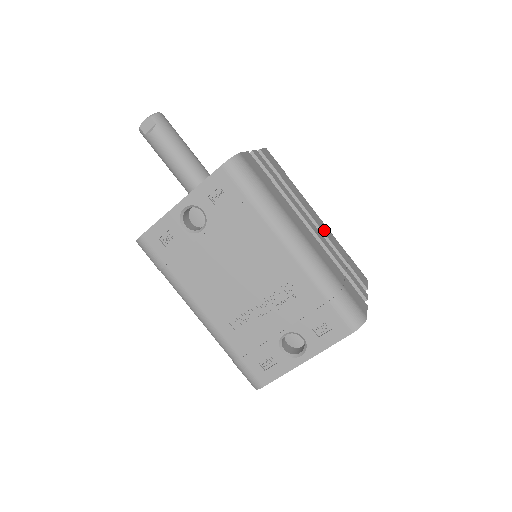
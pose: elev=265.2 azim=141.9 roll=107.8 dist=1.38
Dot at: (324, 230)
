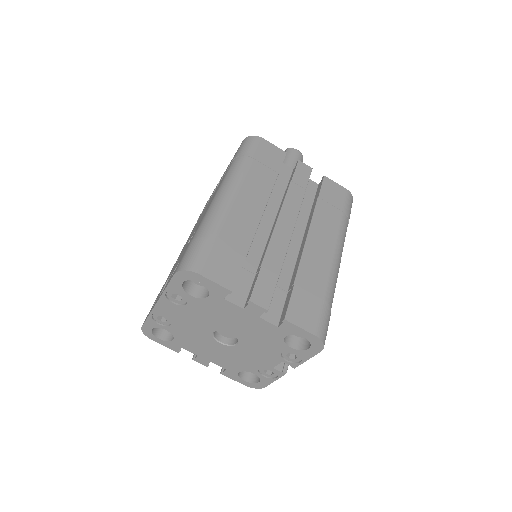
Dot at: (312, 253)
